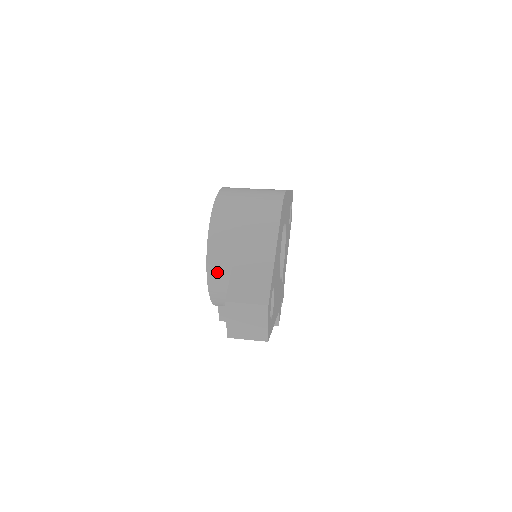
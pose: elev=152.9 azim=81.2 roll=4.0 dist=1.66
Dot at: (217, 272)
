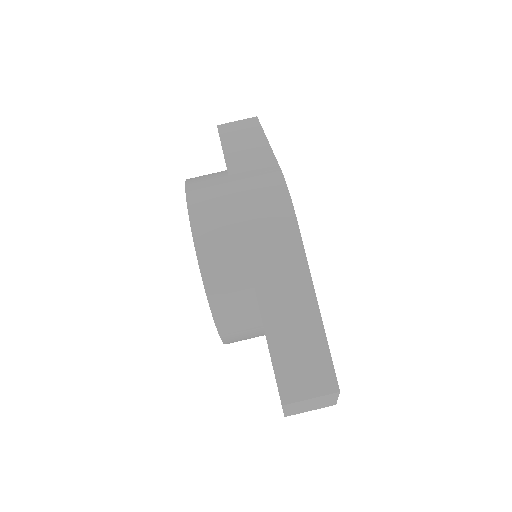
Dot at: (233, 331)
